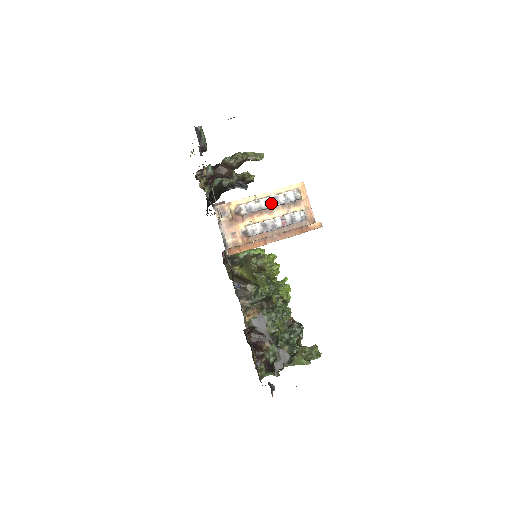
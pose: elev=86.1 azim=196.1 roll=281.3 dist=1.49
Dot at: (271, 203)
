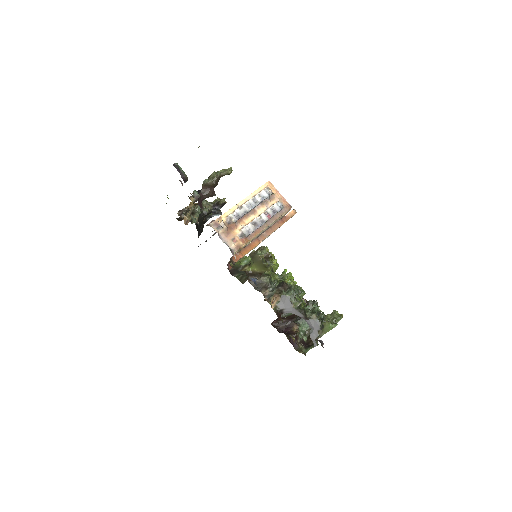
Dot at: (252, 205)
